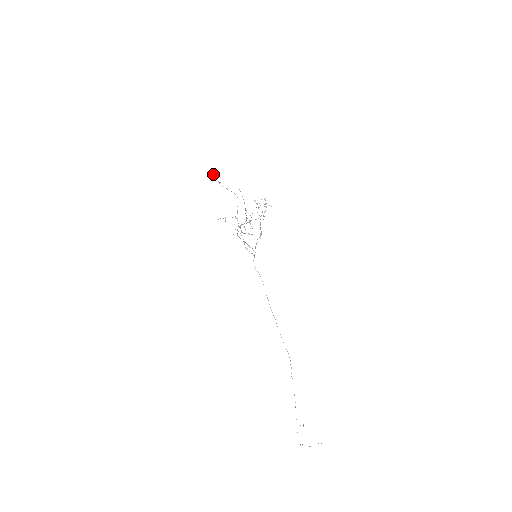
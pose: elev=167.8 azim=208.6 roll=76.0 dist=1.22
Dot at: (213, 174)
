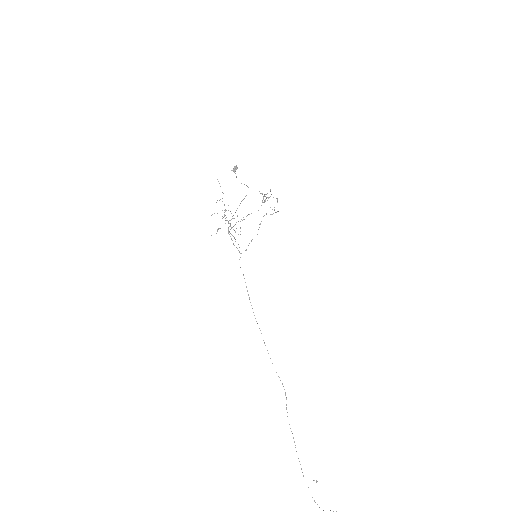
Dot at: (233, 169)
